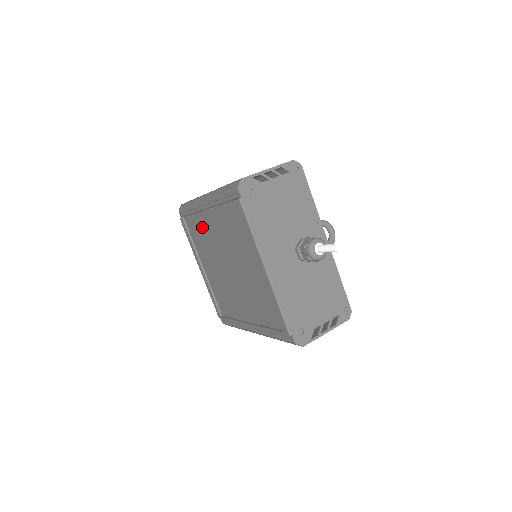
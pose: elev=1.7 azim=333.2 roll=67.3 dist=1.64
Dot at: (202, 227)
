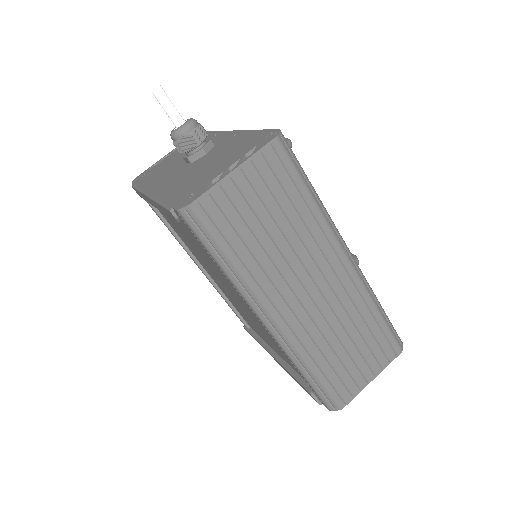
Dot at: (229, 298)
